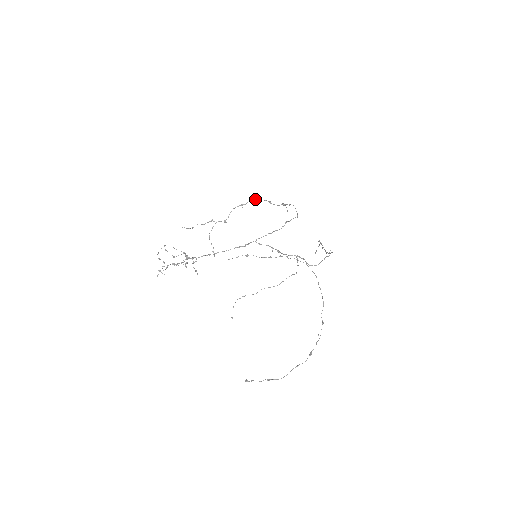
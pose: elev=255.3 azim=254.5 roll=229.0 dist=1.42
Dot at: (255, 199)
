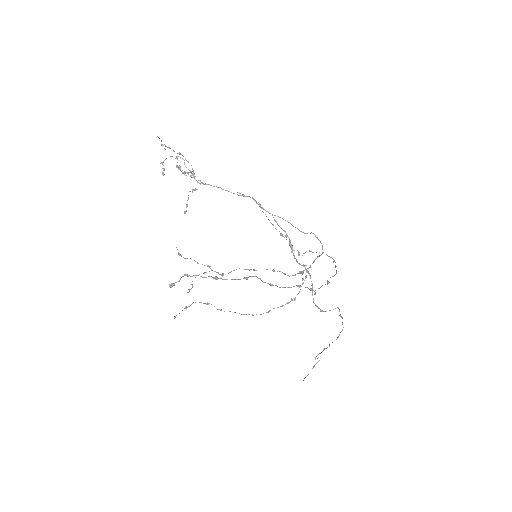
Dot at: occluded
